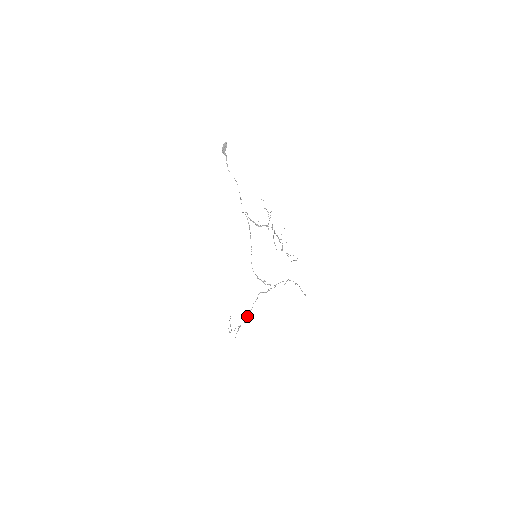
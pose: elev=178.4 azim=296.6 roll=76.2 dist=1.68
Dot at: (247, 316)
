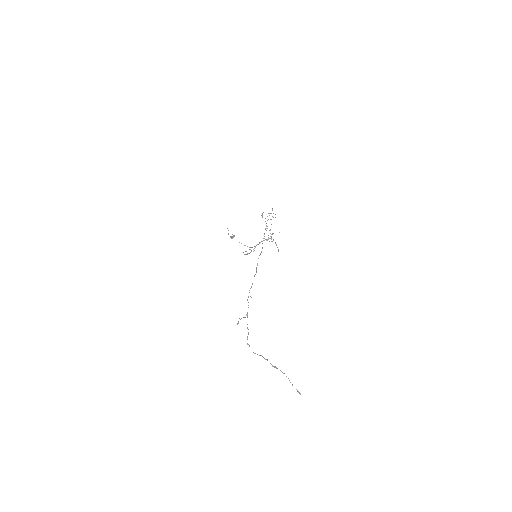
Dot at: occluded
